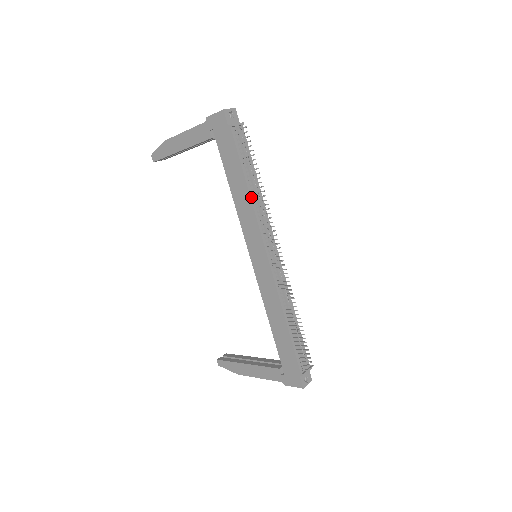
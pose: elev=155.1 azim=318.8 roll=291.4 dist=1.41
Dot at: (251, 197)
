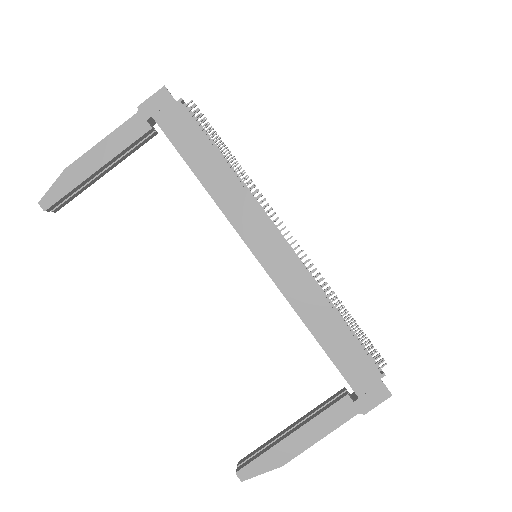
Dot at: (233, 174)
